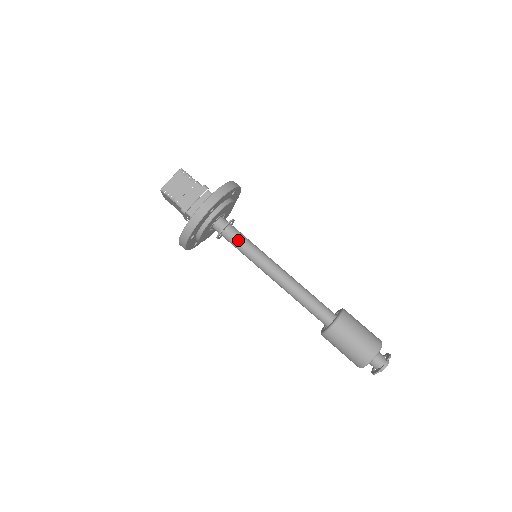
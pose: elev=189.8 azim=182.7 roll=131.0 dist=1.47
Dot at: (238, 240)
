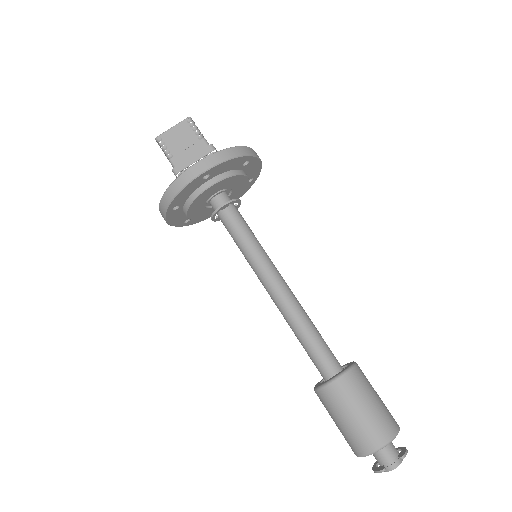
Dot at: (236, 228)
